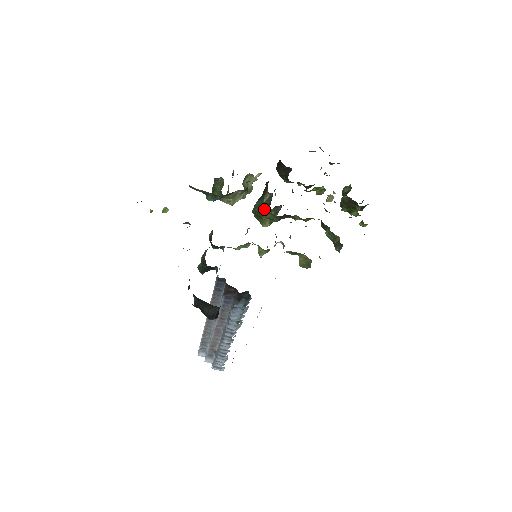
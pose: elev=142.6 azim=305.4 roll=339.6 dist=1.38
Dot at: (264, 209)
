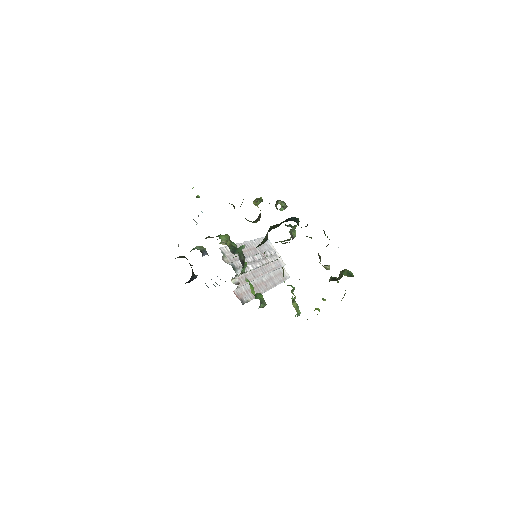
Dot at: (262, 241)
